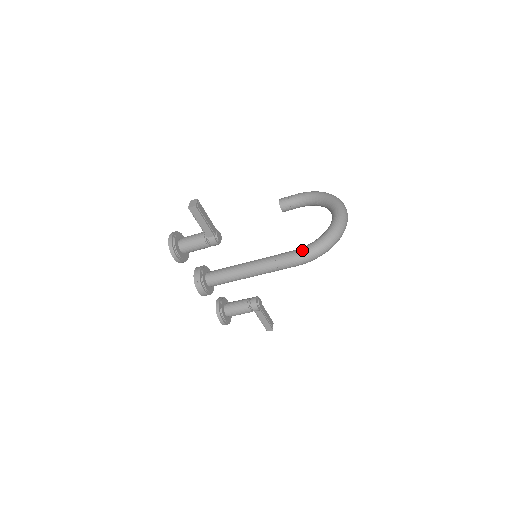
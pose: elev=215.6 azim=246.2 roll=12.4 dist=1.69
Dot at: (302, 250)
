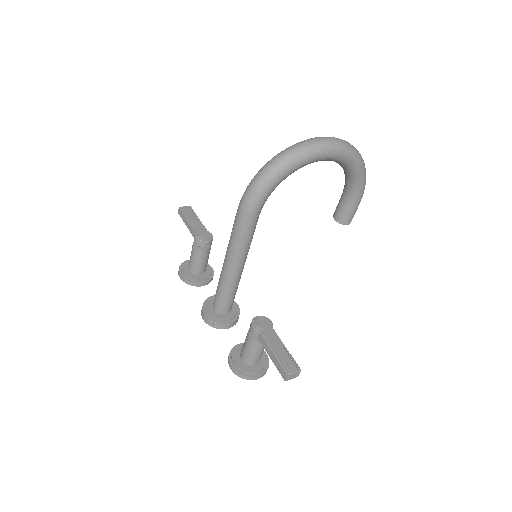
Dot at: occluded
